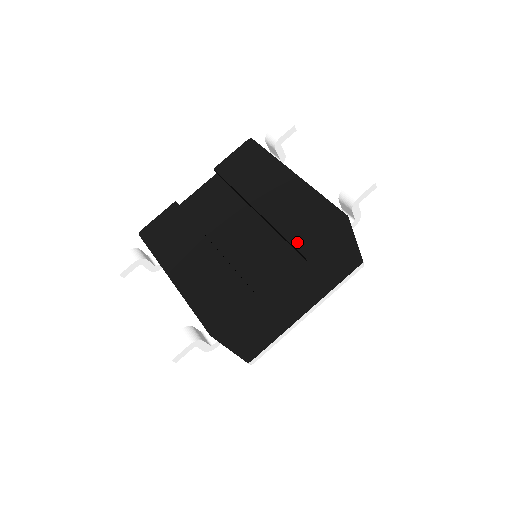
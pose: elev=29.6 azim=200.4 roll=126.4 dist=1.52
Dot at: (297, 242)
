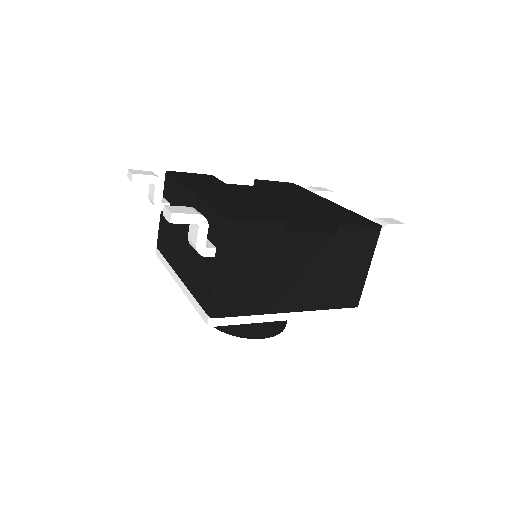
Dot at: (332, 218)
